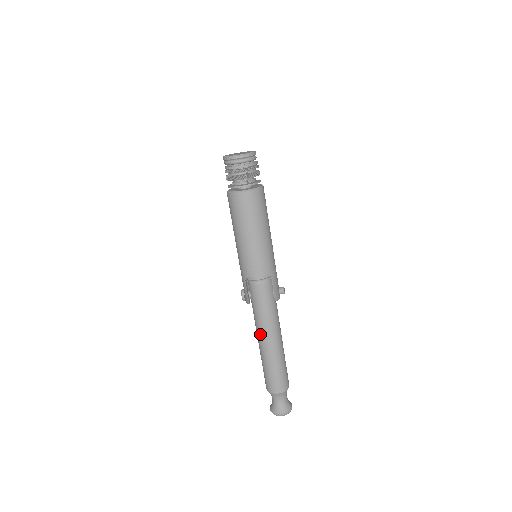
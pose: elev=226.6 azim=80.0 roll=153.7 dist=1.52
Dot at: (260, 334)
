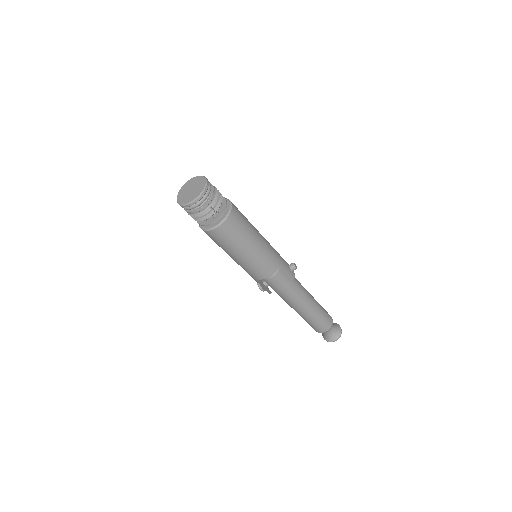
Dot at: (291, 305)
